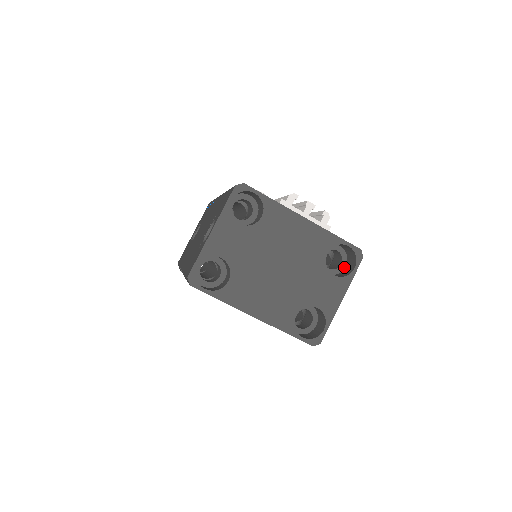
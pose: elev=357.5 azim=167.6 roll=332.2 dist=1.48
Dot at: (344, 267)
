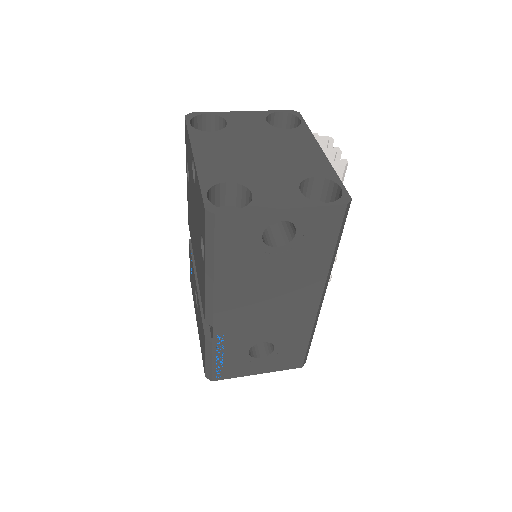
Dot at: (320, 225)
